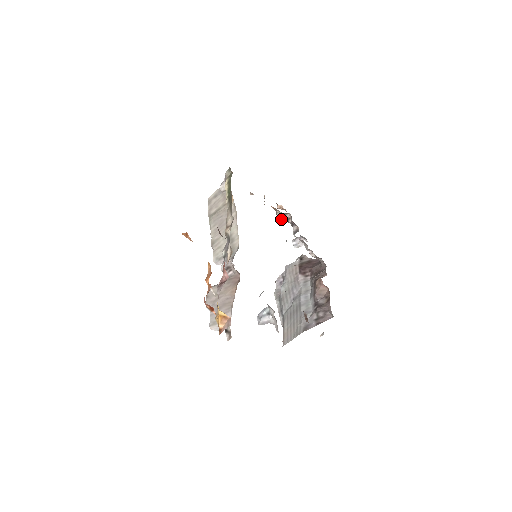
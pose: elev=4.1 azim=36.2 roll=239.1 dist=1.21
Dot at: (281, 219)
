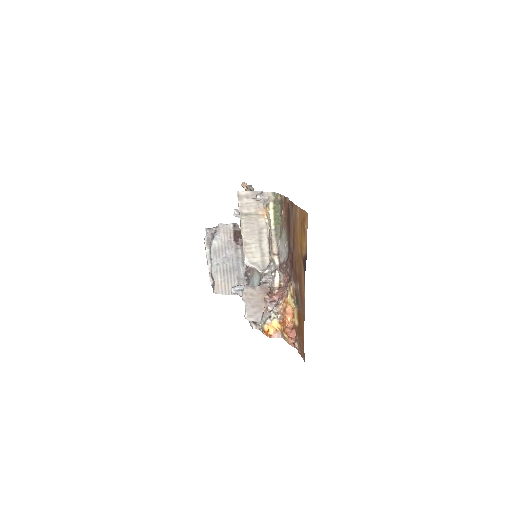
Dot at: occluded
